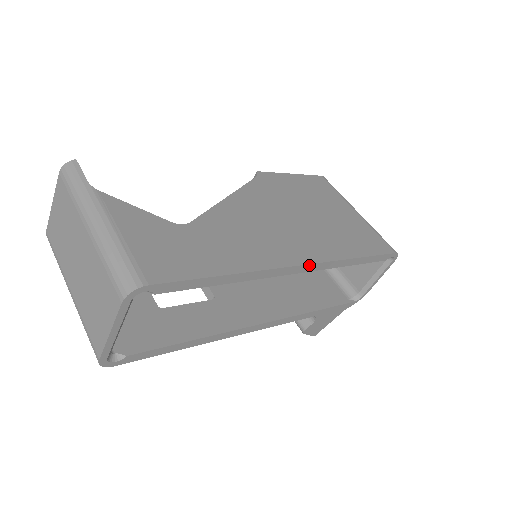
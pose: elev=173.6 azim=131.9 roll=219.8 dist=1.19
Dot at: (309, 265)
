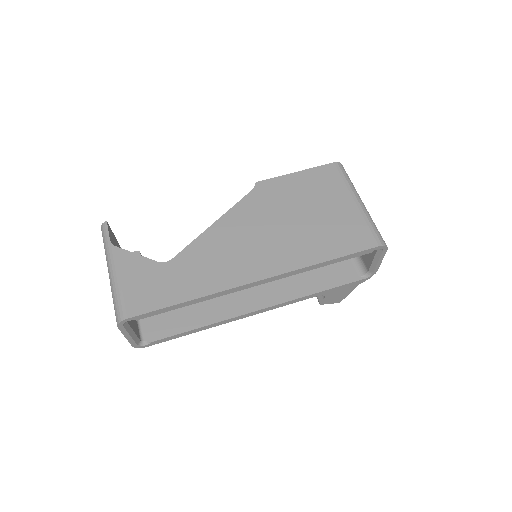
Dot at: (265, 279)
